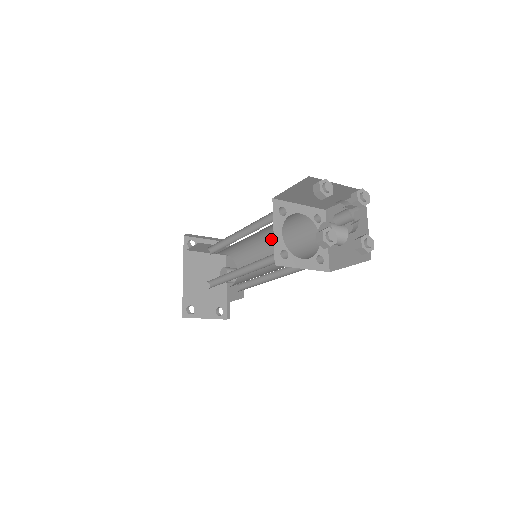
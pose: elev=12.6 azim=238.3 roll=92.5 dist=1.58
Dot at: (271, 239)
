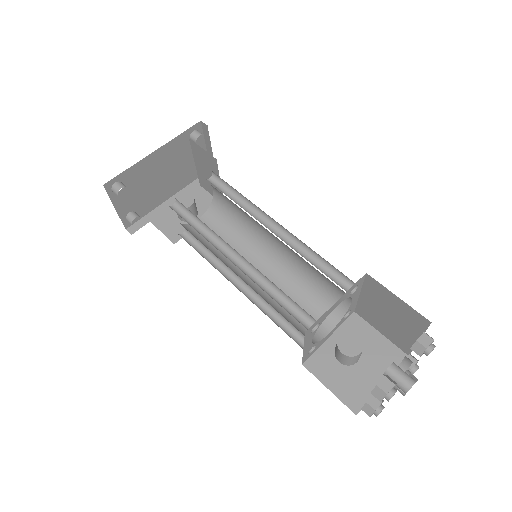
Dot at: (281, 259)
